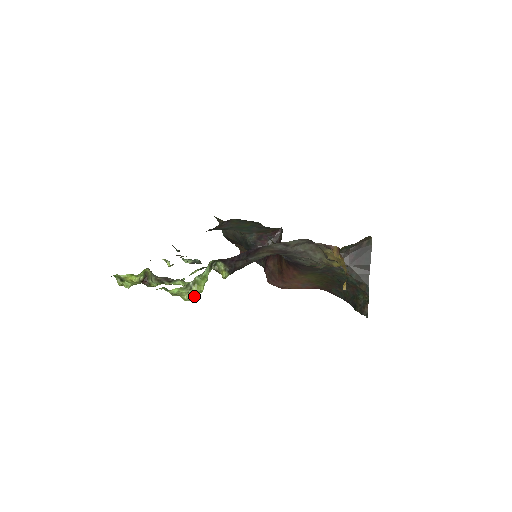
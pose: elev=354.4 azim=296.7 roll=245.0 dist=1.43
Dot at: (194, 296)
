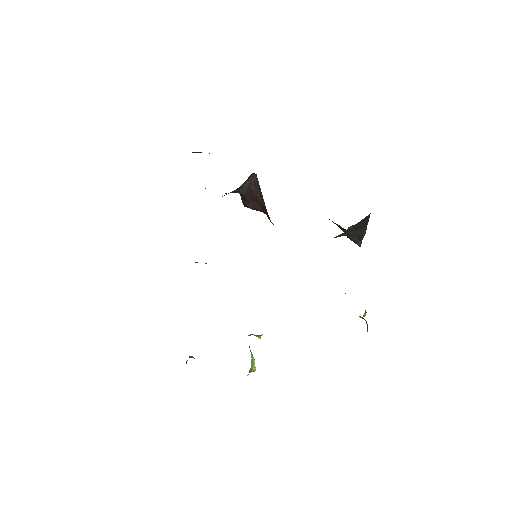
Dot at: occluded
